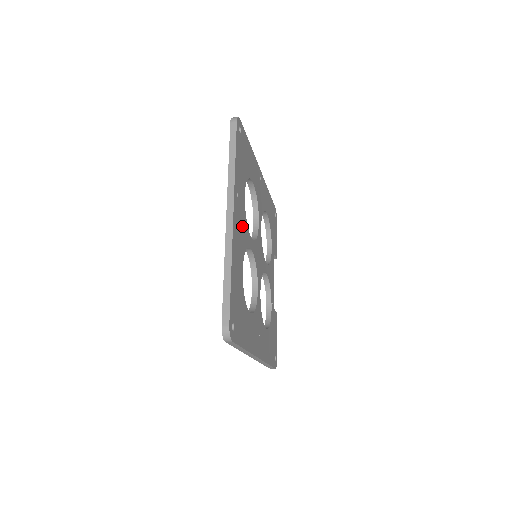
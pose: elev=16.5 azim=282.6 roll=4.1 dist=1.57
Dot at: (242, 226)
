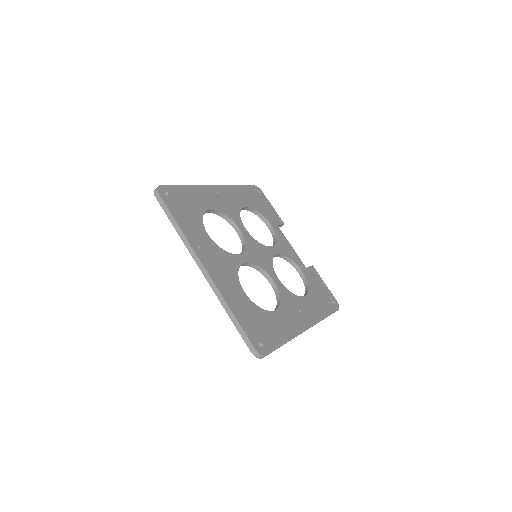
Dot at: (221, 261)
